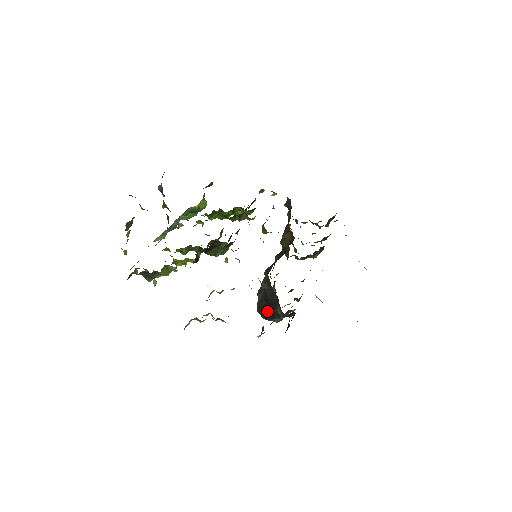
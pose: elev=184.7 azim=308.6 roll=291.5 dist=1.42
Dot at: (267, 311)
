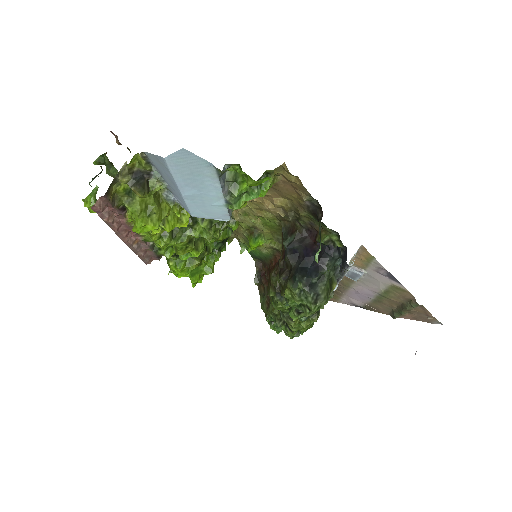
Dot at: (305, 269)
